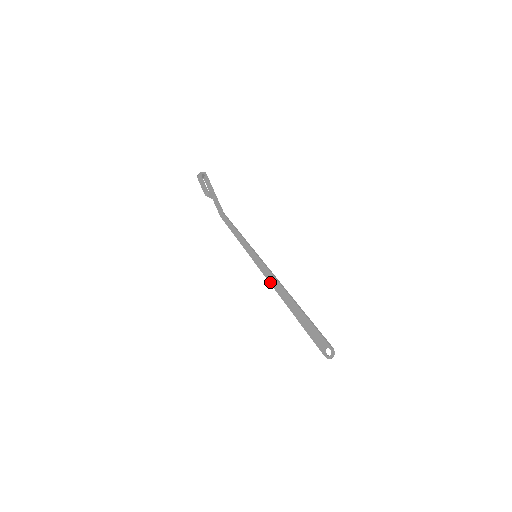
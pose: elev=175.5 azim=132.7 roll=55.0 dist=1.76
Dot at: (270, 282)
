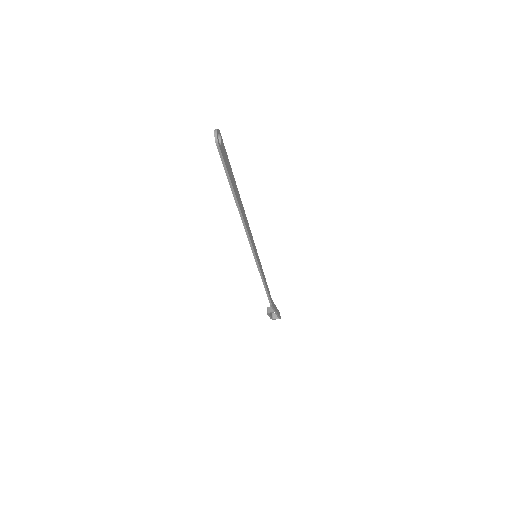
Dot at: (247, 237)
